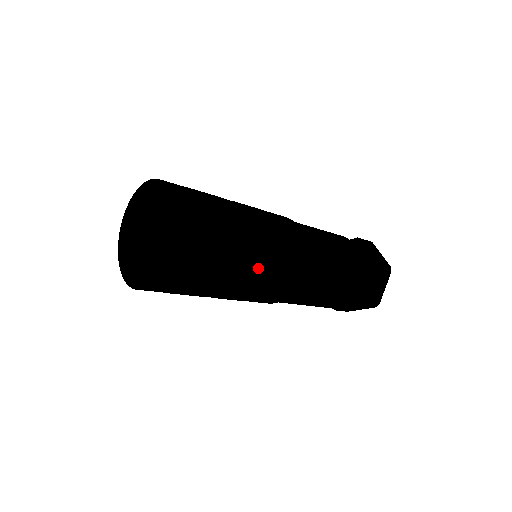
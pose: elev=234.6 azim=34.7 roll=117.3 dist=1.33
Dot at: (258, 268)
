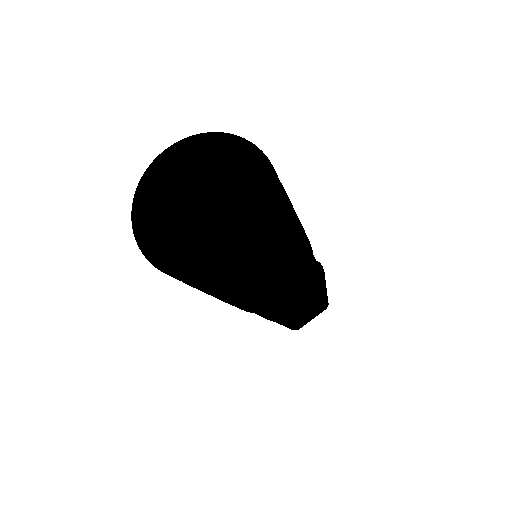
Dot at: (276, 293)
